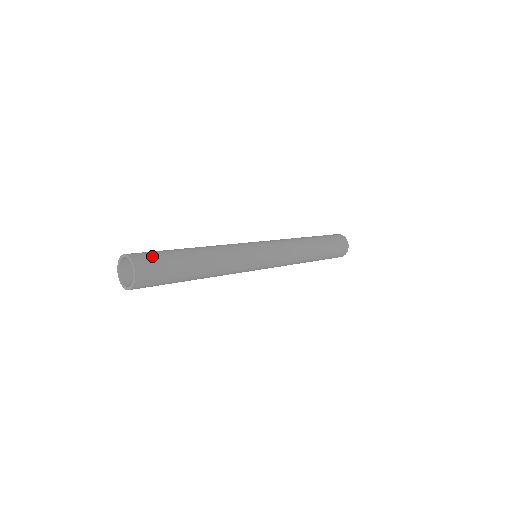
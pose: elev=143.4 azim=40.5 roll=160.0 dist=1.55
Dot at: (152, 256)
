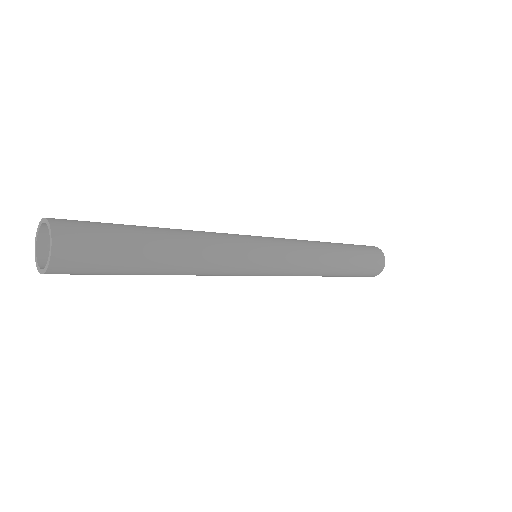
Dot at: (90, 253)
